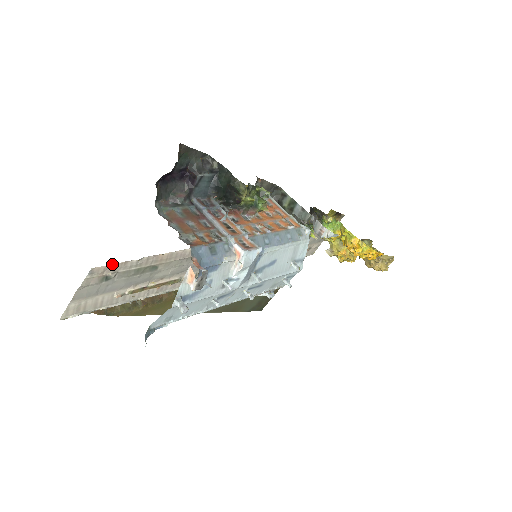
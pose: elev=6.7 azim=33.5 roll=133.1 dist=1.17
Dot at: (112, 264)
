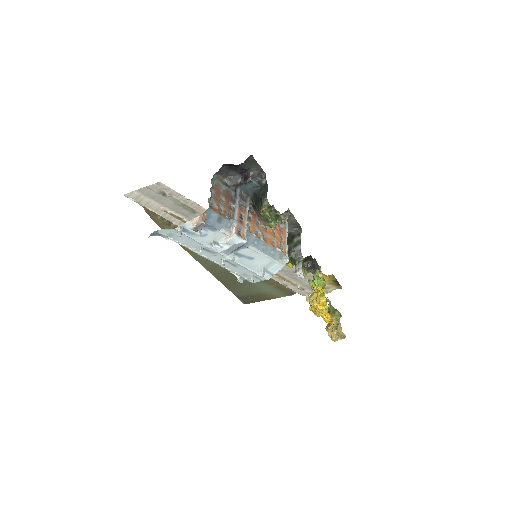
Dot at: (172, 189)
